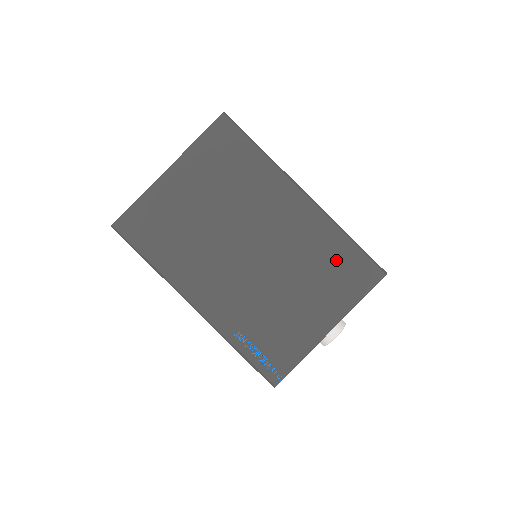
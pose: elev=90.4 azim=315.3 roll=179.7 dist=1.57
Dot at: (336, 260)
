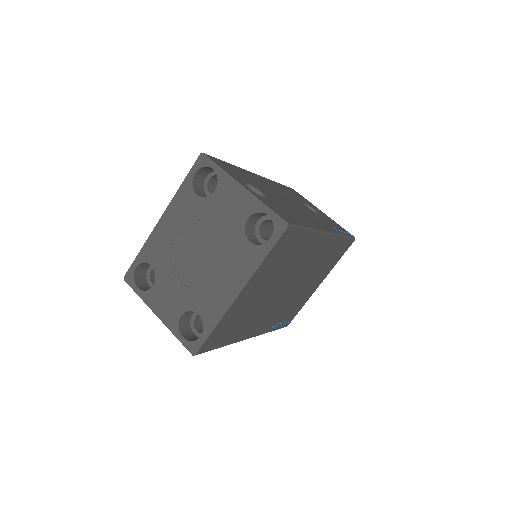
Dot at: (334, 253)
